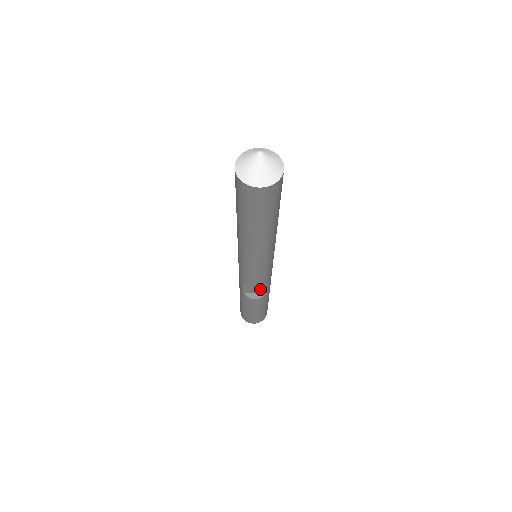
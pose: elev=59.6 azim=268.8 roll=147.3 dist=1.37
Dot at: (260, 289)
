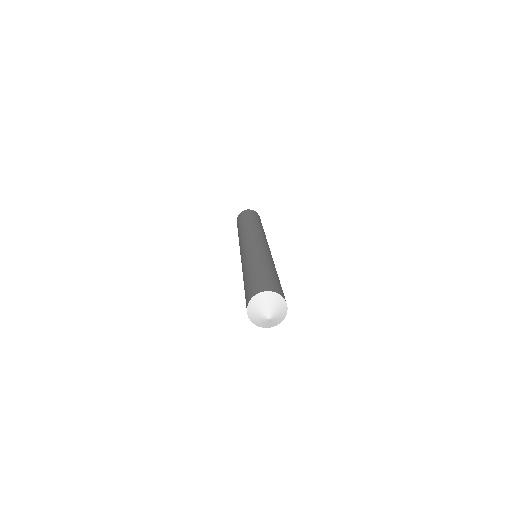
Dot at: occluded
